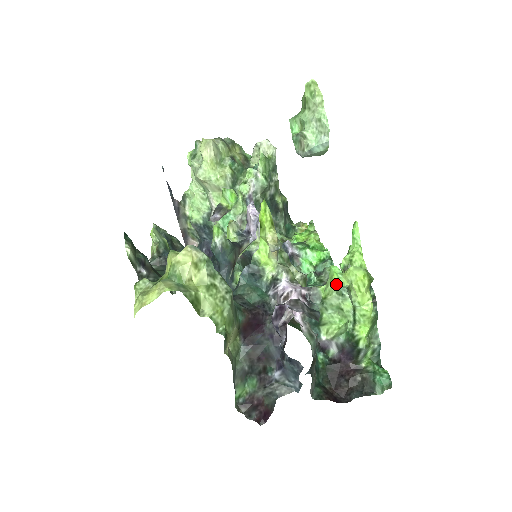
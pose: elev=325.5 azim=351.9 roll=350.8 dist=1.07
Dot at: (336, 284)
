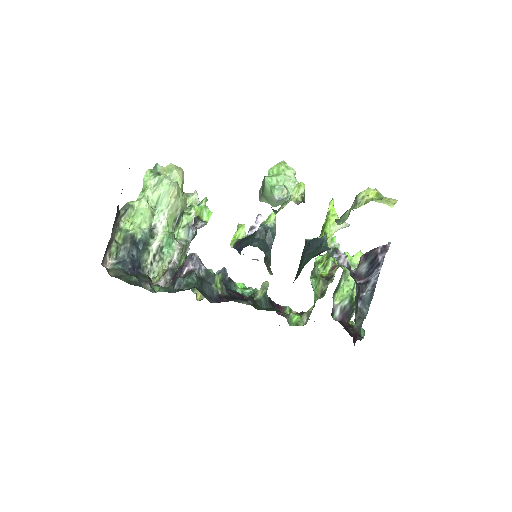
Dot at: (350, 262)
